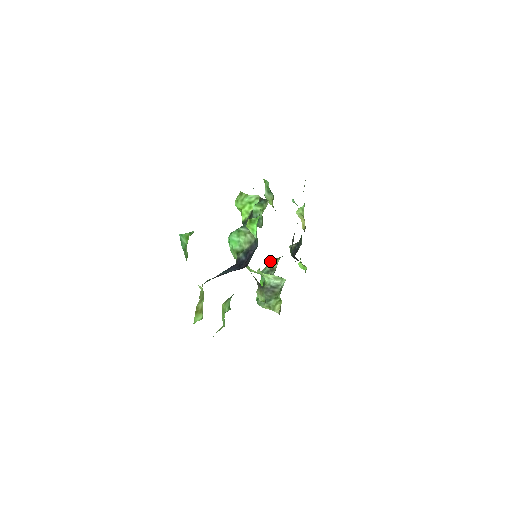
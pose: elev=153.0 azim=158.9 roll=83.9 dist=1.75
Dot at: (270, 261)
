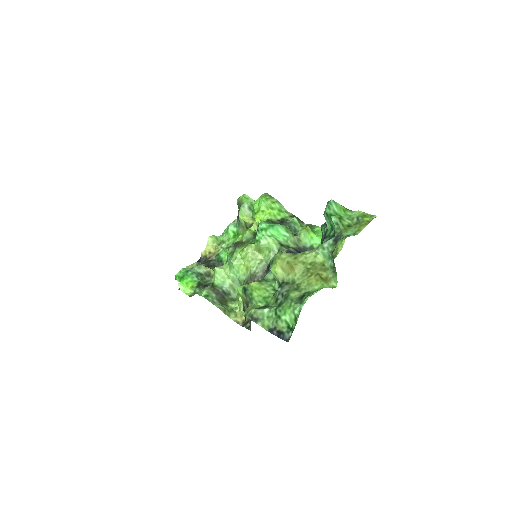
Dot at: occluded
